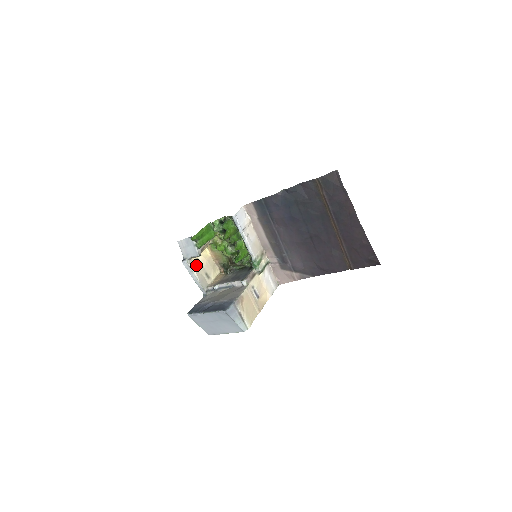
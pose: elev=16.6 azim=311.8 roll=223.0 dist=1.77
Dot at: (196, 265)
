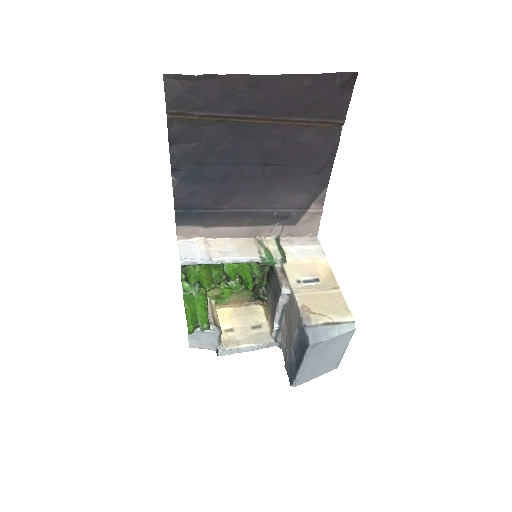
Dot at: (233, 337)
